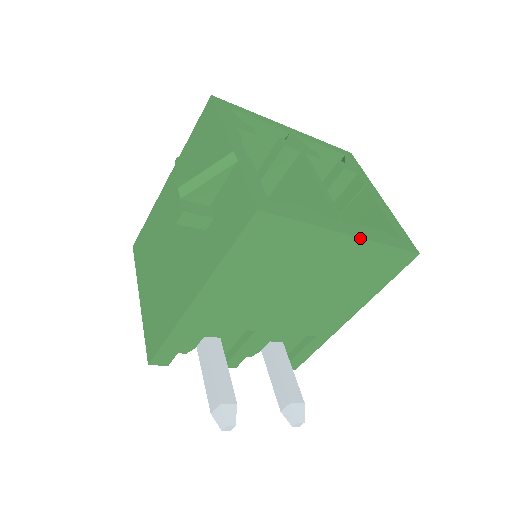
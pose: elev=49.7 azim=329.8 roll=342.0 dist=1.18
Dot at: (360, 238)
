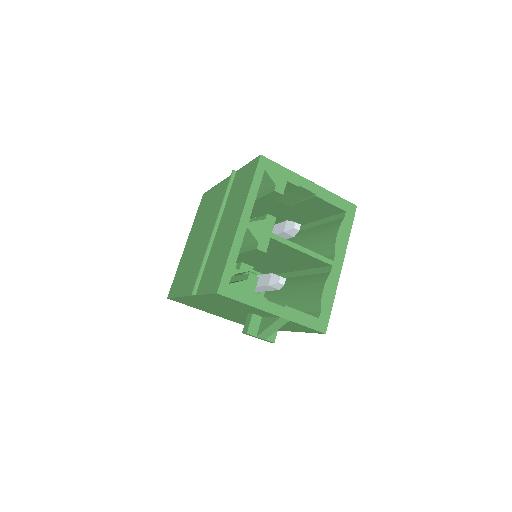
Dot at: occluded
